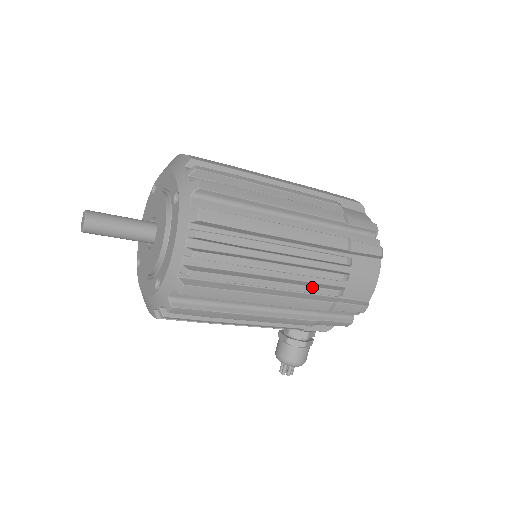
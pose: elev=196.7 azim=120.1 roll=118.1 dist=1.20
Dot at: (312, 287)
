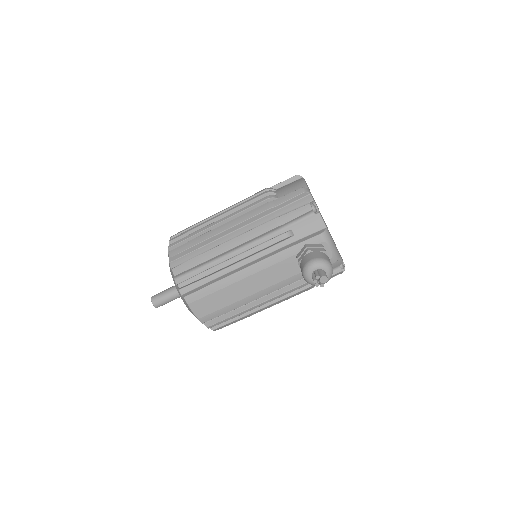
Dot at: (245, 207)
